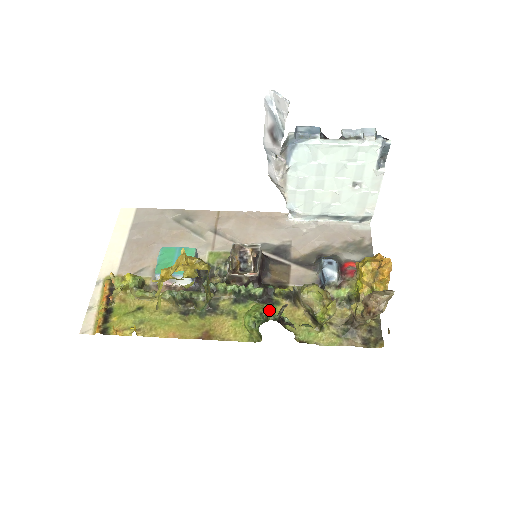
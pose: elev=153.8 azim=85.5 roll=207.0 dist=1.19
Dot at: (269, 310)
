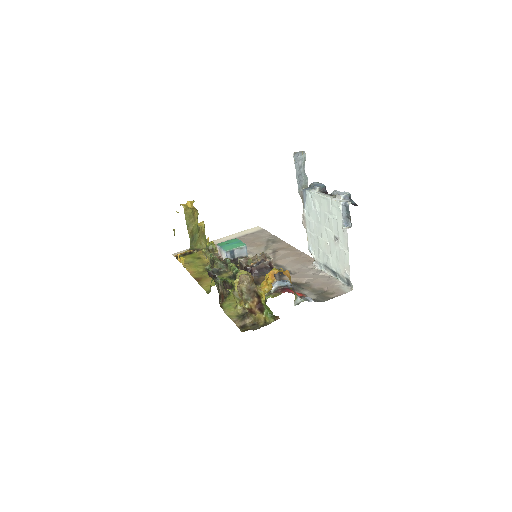
Dot at: (232, 286)
